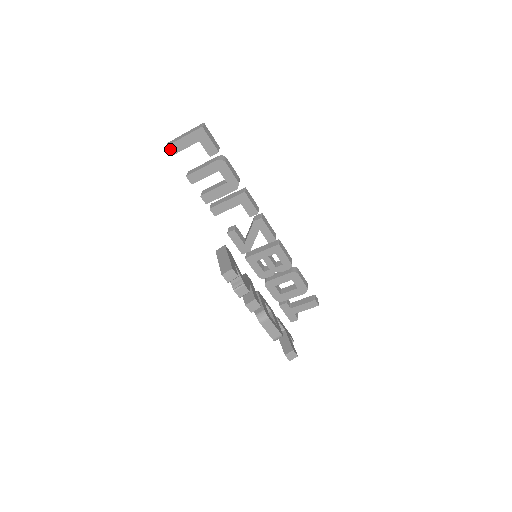
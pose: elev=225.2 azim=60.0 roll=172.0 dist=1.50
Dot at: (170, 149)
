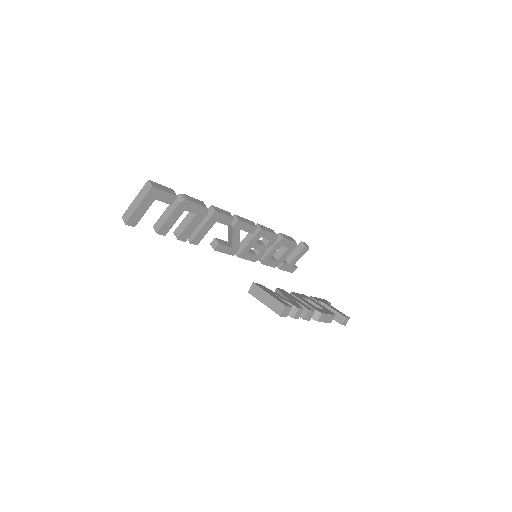
Dot at: (130, 223)
